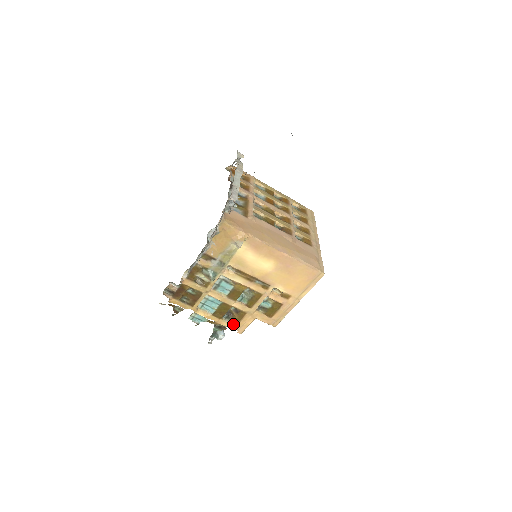
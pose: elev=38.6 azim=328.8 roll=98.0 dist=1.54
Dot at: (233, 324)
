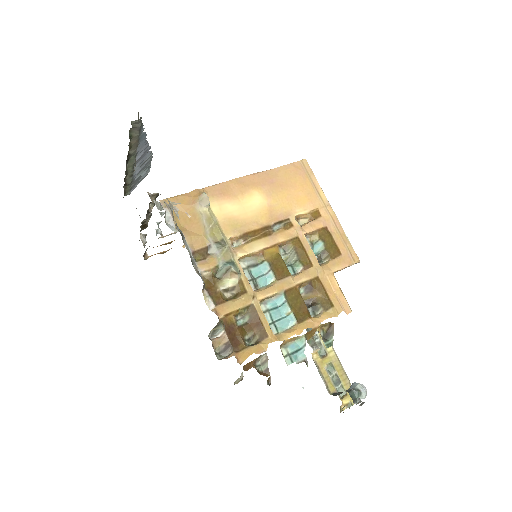
Dot at: (328, 308)
